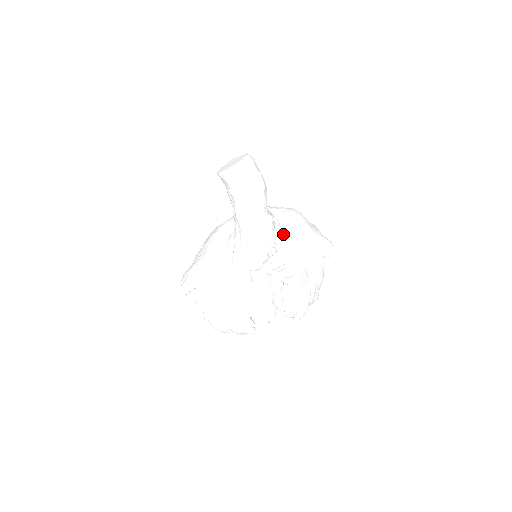
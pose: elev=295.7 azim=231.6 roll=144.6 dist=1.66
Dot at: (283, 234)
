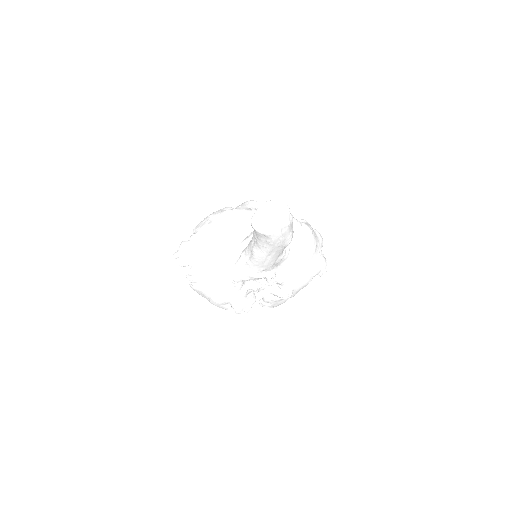
Dot at: (288, 259)
